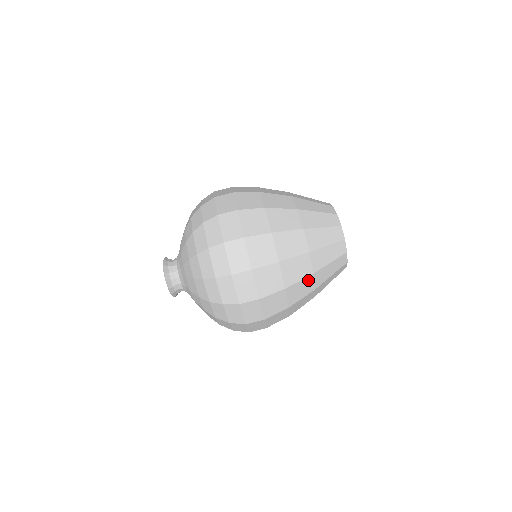
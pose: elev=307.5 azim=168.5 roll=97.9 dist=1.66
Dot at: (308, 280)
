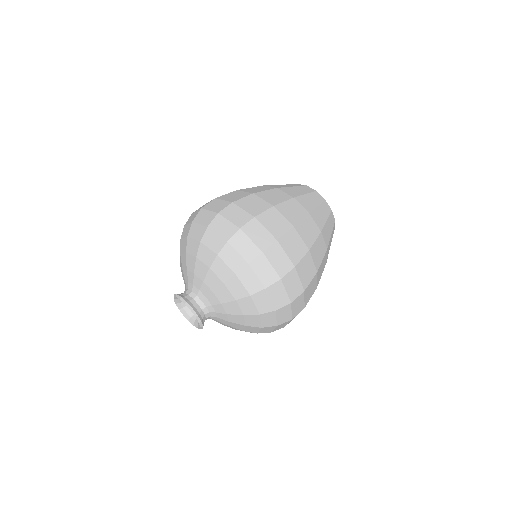
Dot at: occluded
